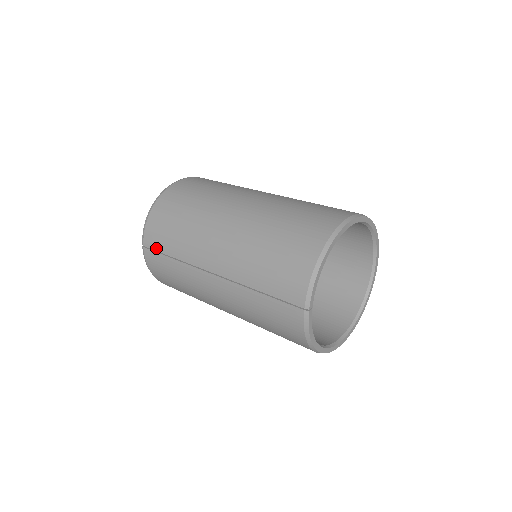
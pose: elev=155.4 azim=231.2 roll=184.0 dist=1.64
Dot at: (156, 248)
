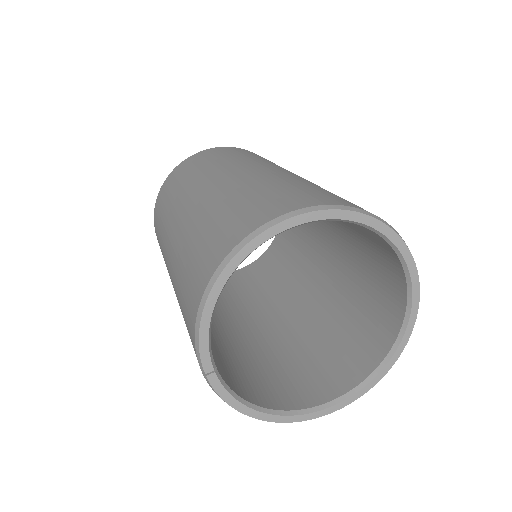
Dot at: occluded
